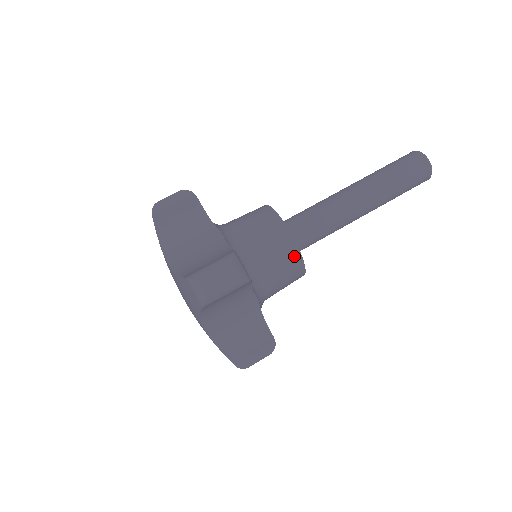
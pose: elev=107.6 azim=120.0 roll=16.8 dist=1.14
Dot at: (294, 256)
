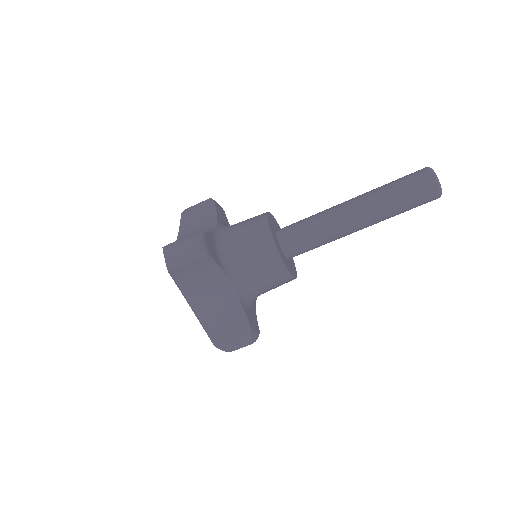
Dot at: occluded
